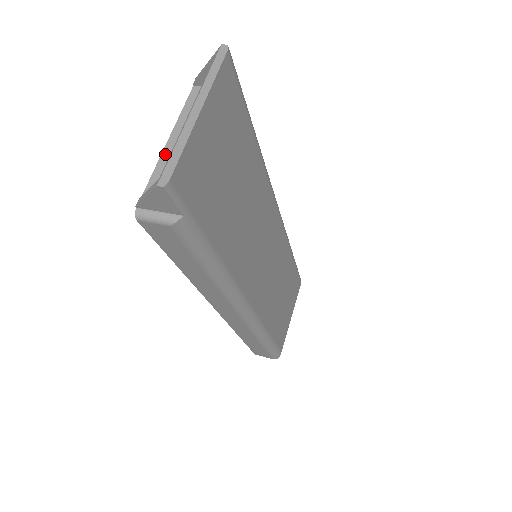
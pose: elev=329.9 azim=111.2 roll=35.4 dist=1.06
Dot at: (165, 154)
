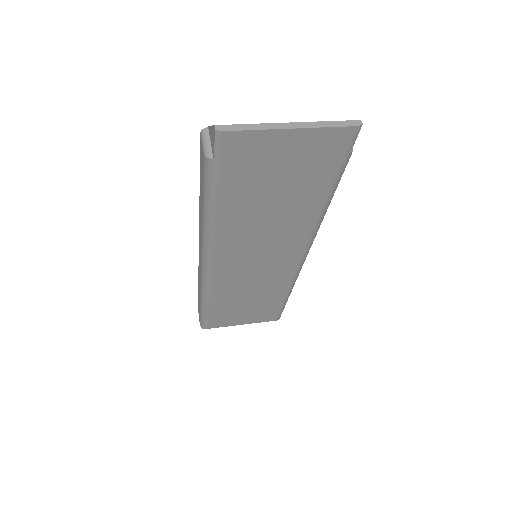
Dot at: occluded
